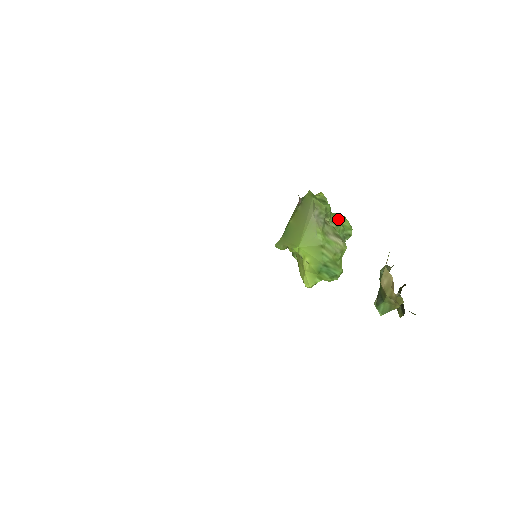
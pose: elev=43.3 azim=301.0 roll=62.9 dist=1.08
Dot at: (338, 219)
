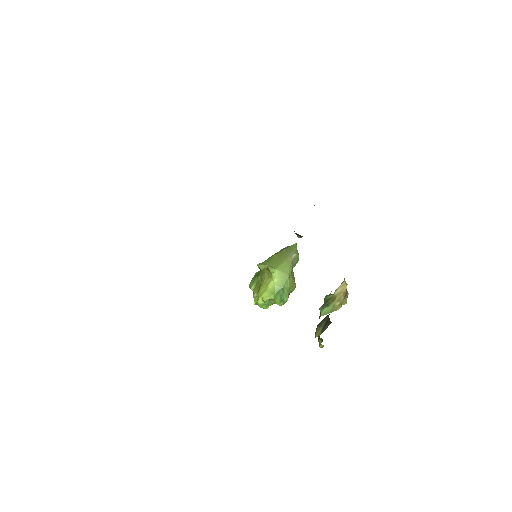
Dot at: occluded
